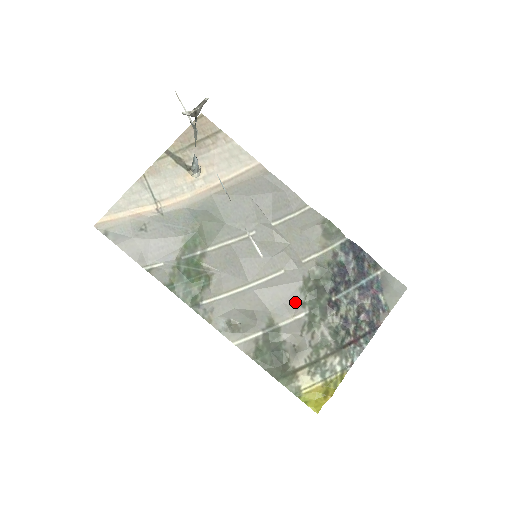
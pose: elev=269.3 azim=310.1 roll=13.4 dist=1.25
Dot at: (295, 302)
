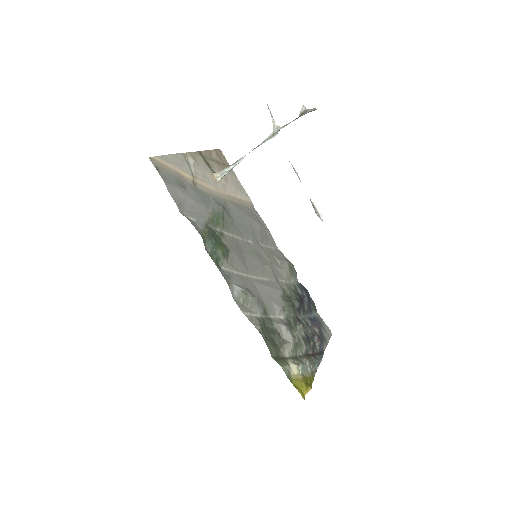
Dot at: (280, 304)
